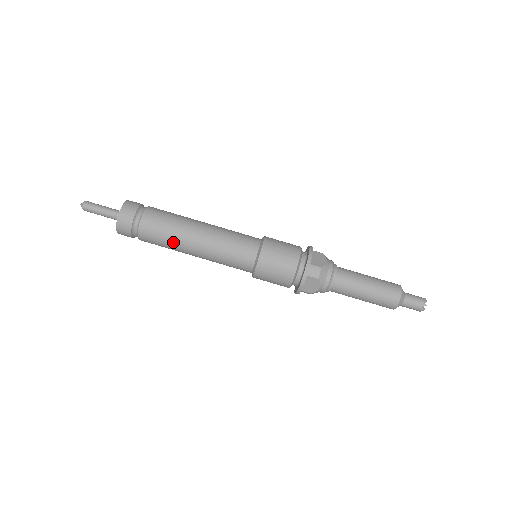
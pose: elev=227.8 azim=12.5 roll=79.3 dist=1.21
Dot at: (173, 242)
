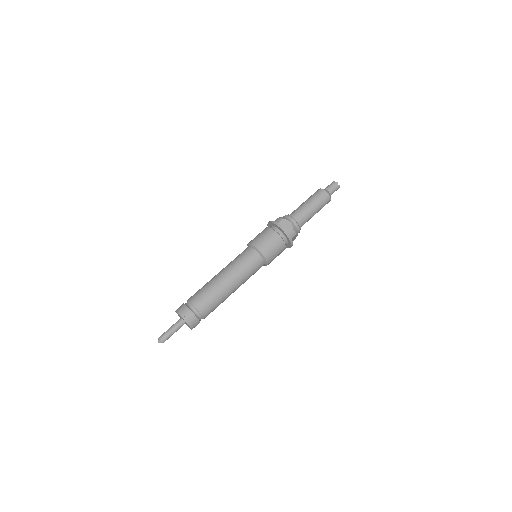
Dot at: (223, 301)
